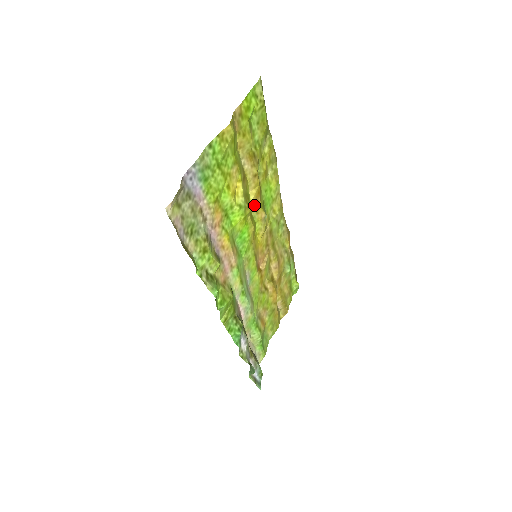
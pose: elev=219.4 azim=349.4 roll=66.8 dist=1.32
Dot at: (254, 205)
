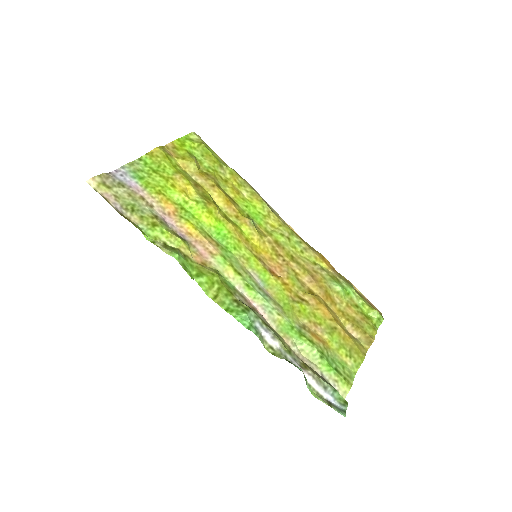
Dot at: (229, 212)
